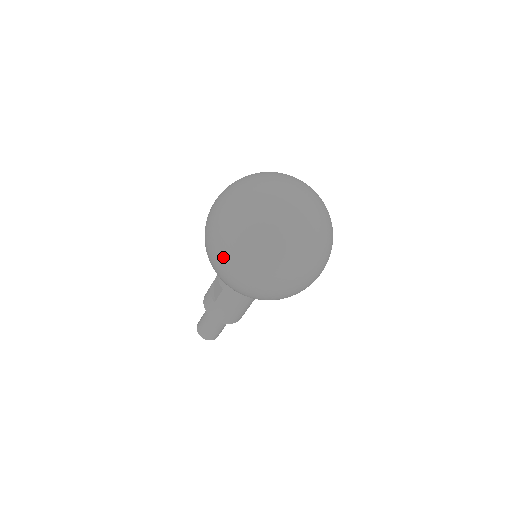
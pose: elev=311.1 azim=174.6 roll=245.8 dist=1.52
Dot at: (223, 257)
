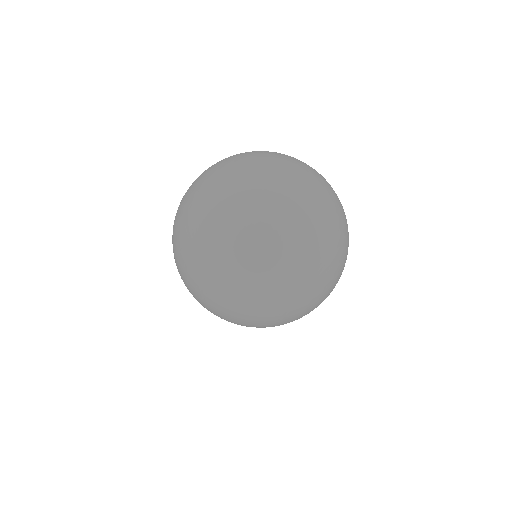
Dot at: (274, 325)
